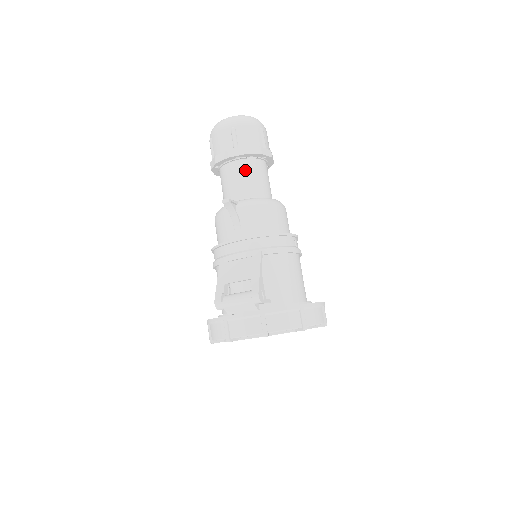
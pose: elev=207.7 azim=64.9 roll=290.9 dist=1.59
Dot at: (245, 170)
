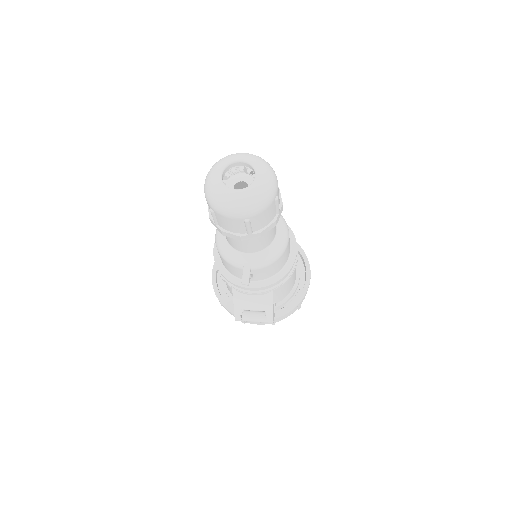
Dot at: occluded
